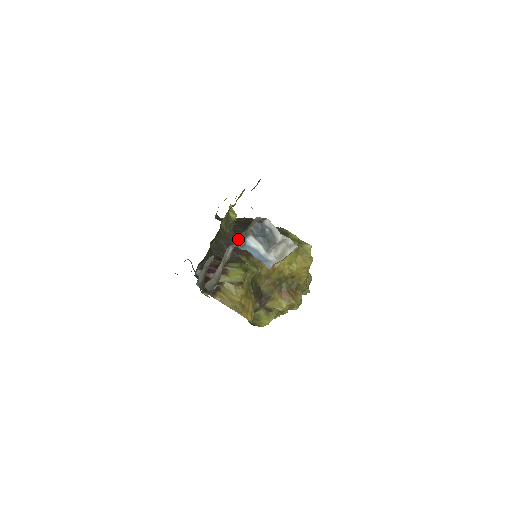
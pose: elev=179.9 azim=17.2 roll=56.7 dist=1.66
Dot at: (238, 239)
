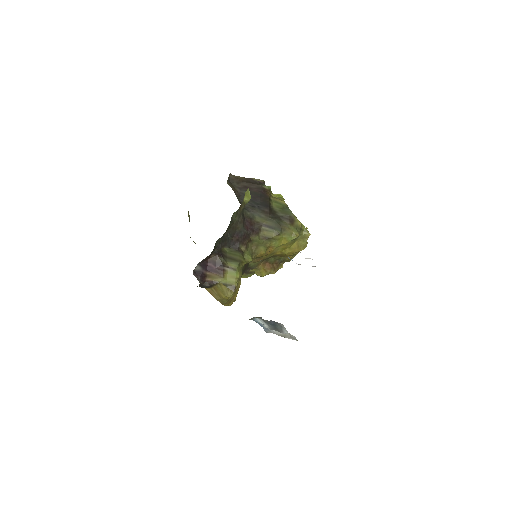
Dot at: occluded
